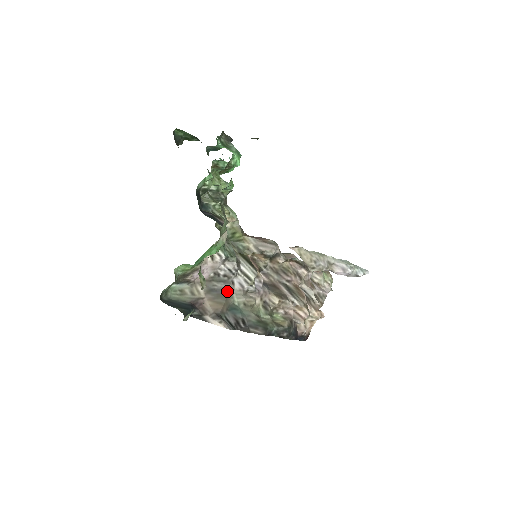
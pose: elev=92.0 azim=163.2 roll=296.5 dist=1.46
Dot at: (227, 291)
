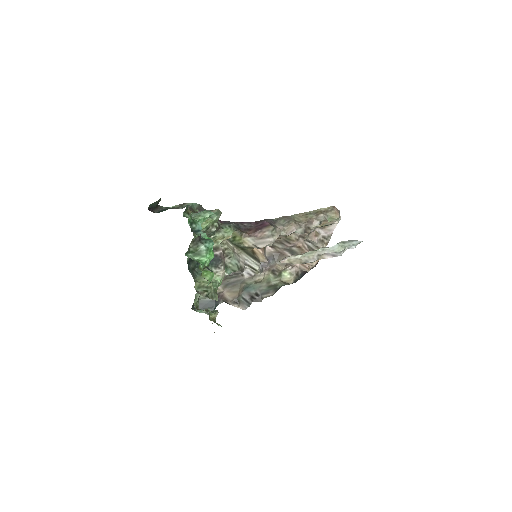
Dot at: (239, 281)
